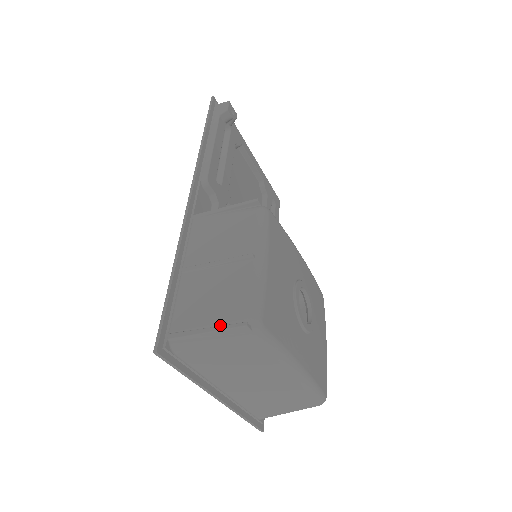
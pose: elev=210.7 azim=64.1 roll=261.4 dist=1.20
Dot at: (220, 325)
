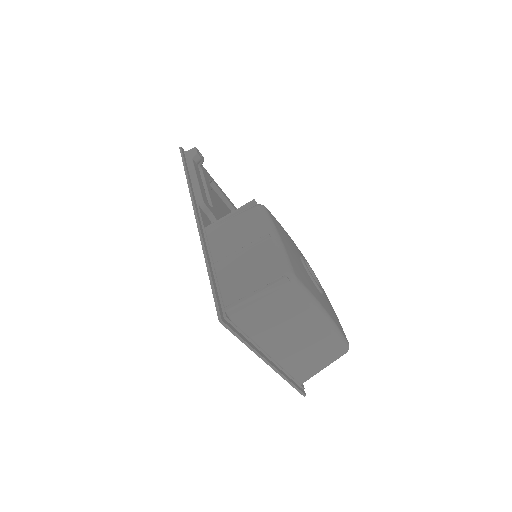
Dot at: (264, 286)
